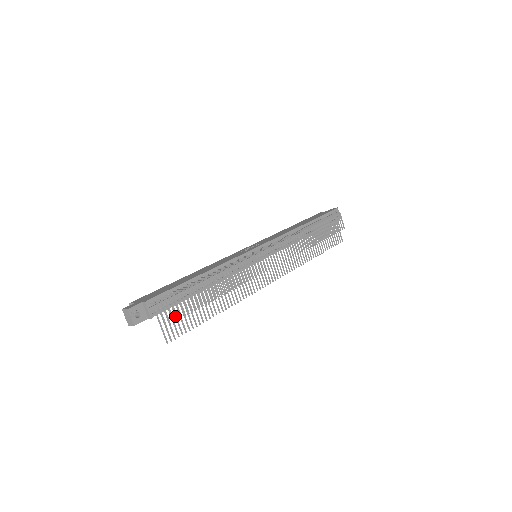
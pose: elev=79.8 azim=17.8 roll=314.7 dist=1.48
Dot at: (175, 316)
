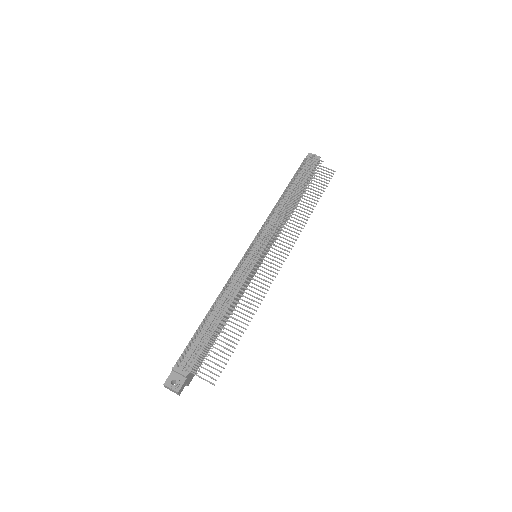
Dot at: (206, 359)
